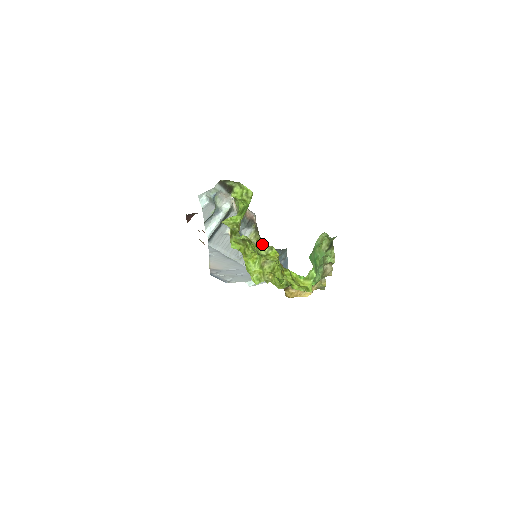
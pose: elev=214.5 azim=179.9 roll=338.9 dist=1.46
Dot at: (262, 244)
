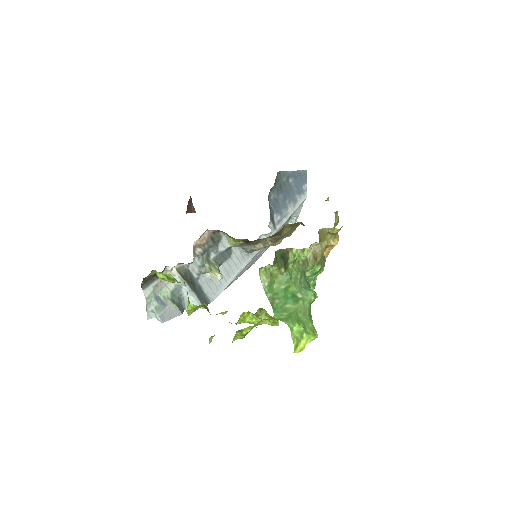
Dot at: (247, 241)
